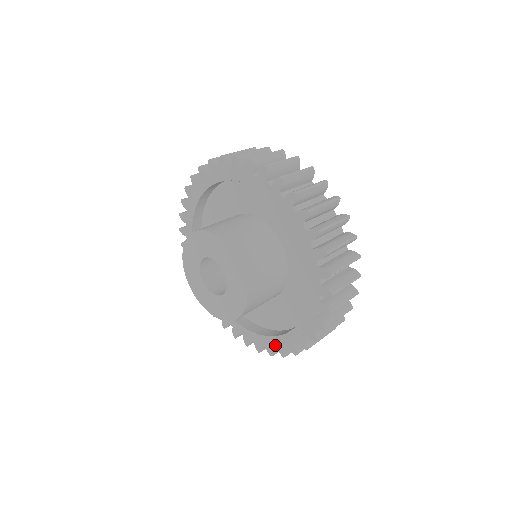
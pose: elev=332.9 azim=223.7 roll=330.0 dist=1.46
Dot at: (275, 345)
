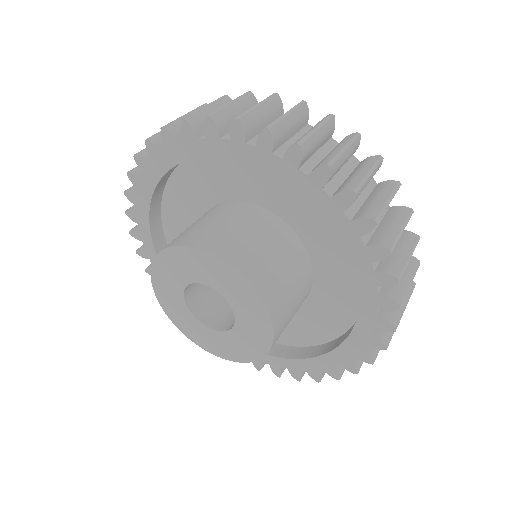
Dot at: (304, 369)
